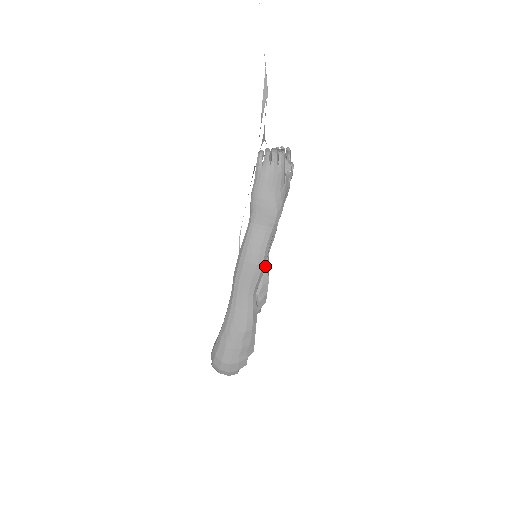
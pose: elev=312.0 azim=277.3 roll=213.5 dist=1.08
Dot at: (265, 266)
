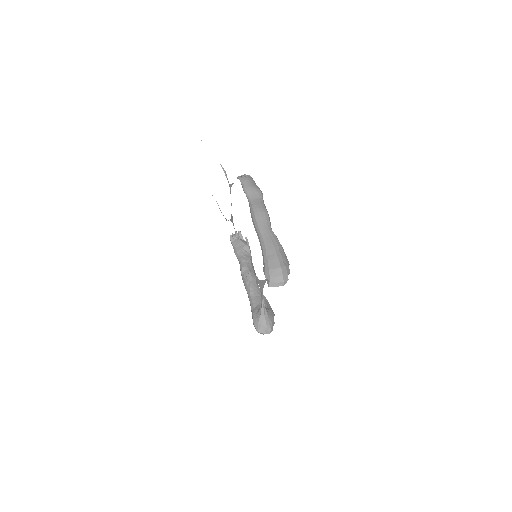
Dot at: occluded
